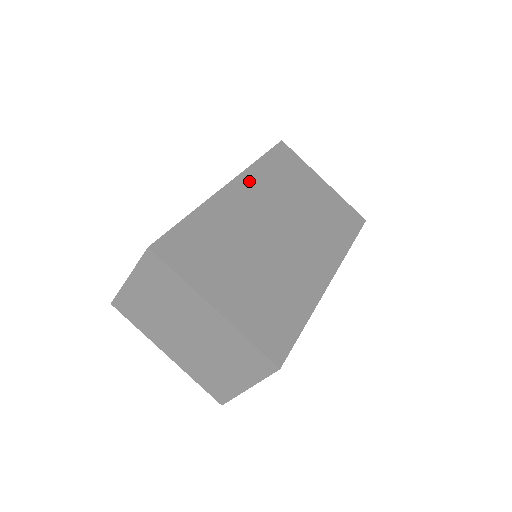
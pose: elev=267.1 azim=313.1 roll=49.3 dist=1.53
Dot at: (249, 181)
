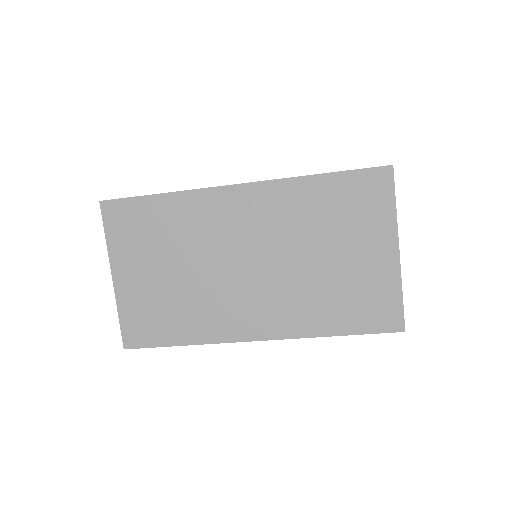
Dot at: (267, 195)
